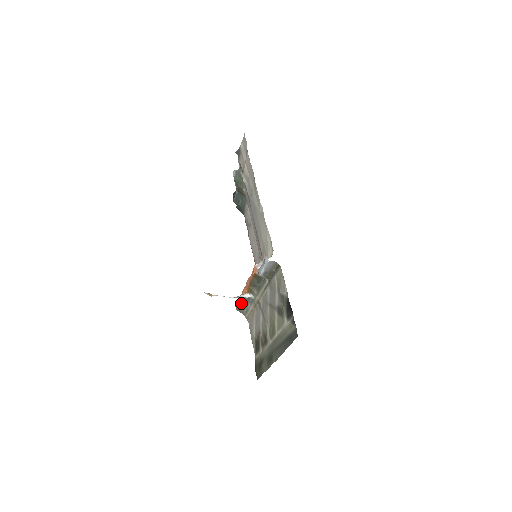
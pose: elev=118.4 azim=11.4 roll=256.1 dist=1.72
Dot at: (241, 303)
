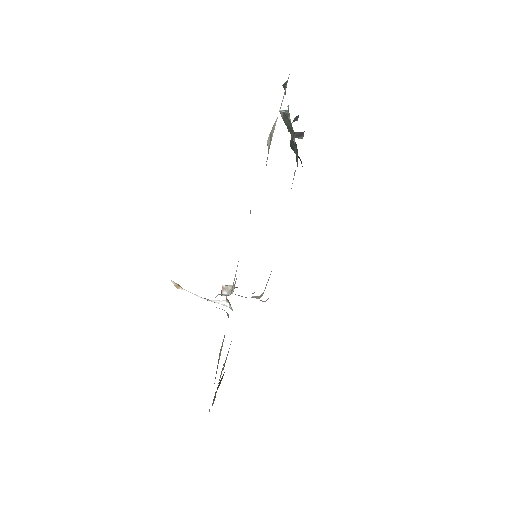
Dot at: occluded
